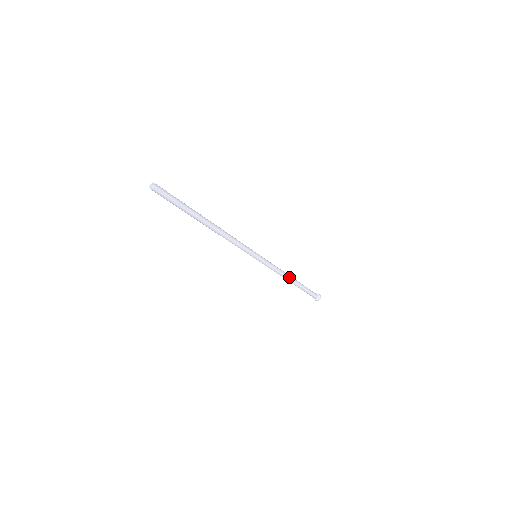
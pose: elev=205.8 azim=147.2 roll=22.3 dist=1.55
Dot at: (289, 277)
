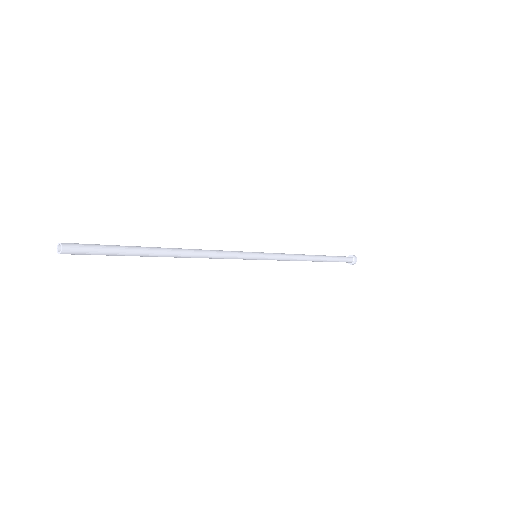
Dot at: (308, 256)
